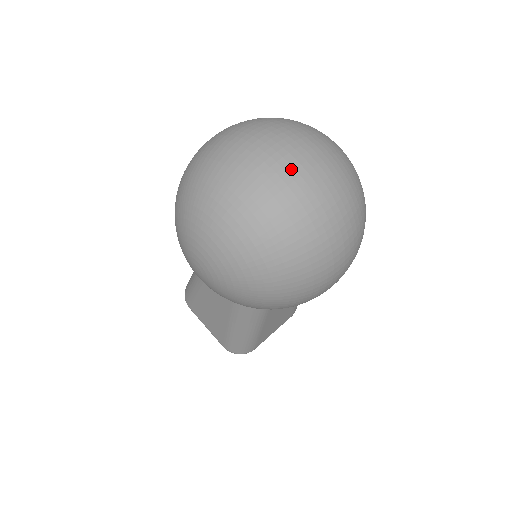
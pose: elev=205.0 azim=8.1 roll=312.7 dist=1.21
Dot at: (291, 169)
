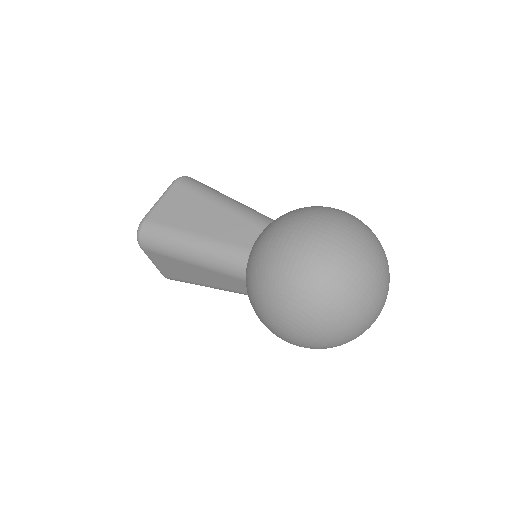
Dot at: (382, 308)
